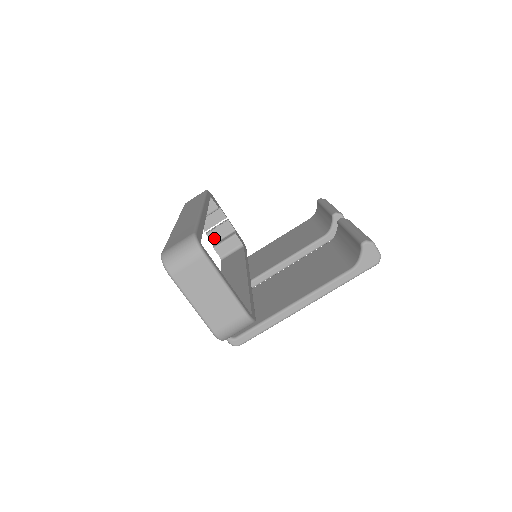
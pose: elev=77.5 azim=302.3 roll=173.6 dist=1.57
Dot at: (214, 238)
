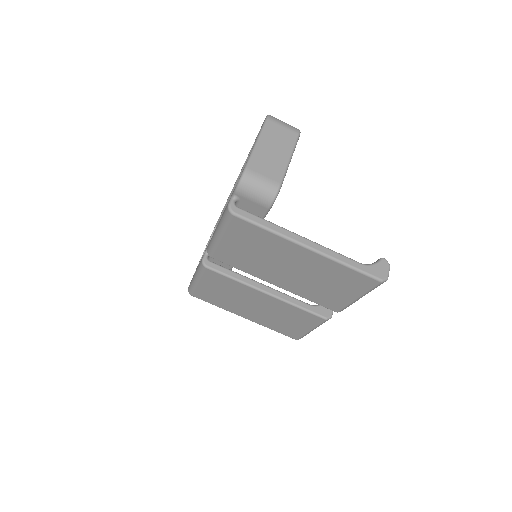
Dot at: occluded
